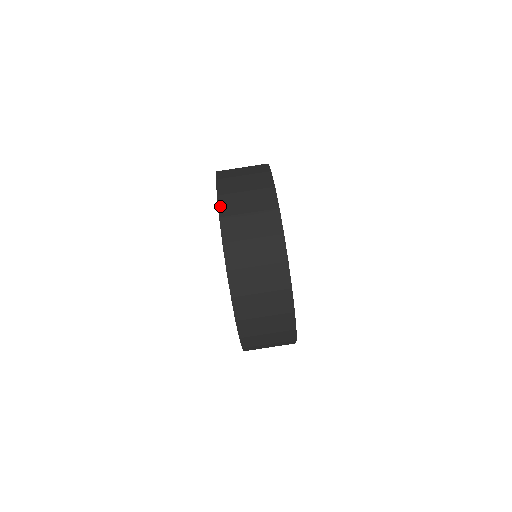
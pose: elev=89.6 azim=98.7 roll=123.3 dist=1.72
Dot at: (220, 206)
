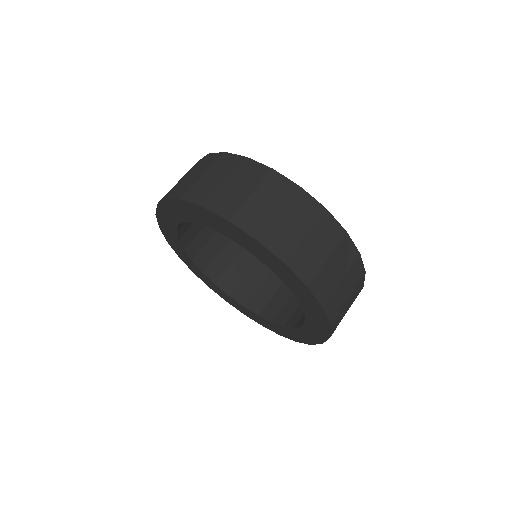
Dot at: (163, 199)
